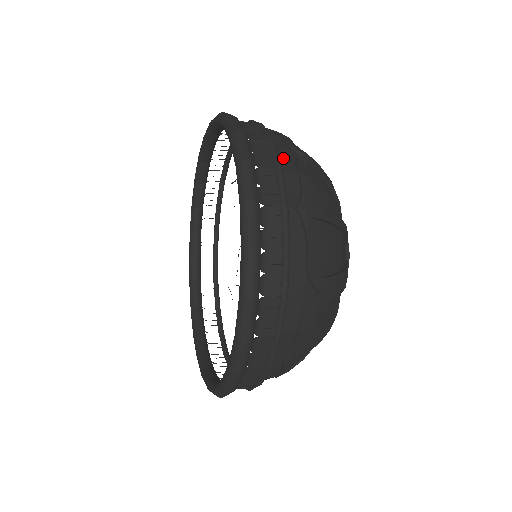
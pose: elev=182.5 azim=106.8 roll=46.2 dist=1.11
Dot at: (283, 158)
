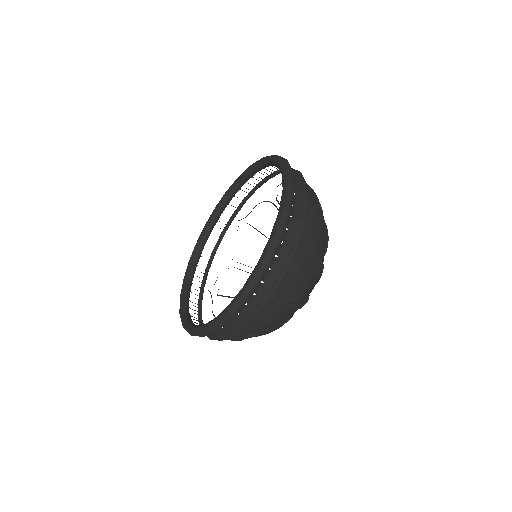
Dot at: occluded
